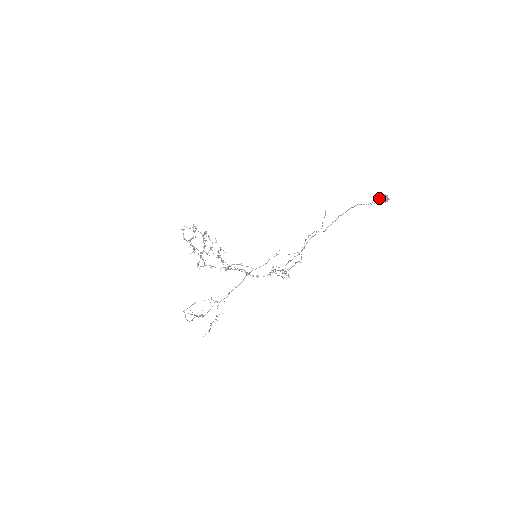
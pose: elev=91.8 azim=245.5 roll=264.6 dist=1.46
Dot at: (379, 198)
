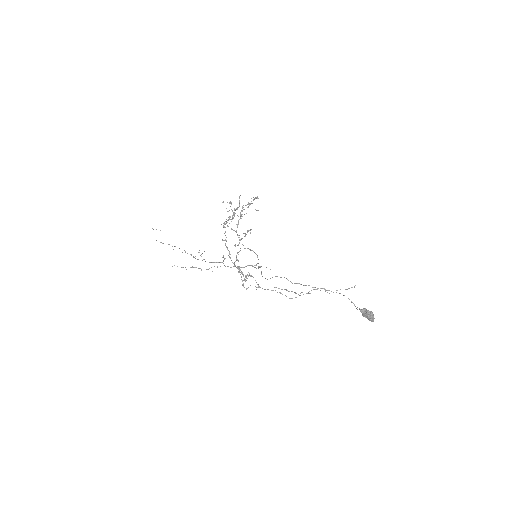
Dot at: (364, 309)
